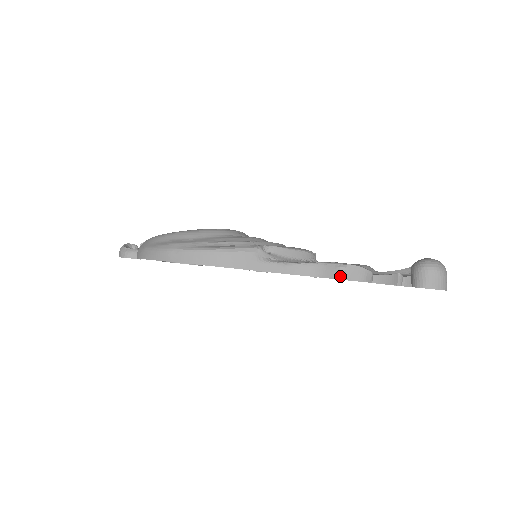
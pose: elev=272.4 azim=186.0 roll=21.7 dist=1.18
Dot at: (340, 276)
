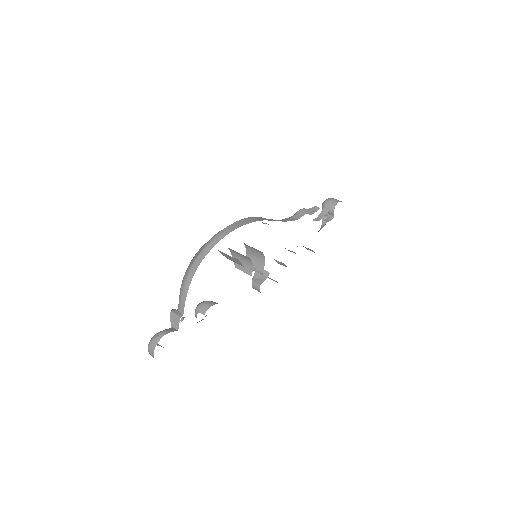
Dot at: (307, 210)
